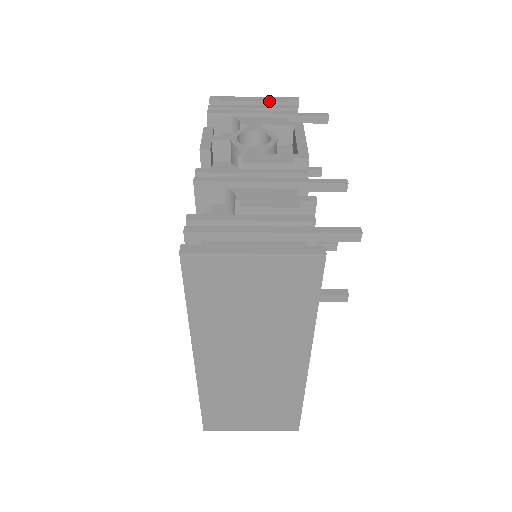
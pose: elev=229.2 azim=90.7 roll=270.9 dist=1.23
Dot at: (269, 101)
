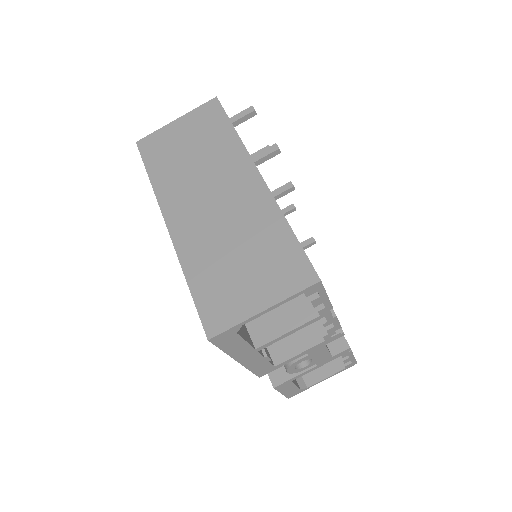
Dot at: occluded
